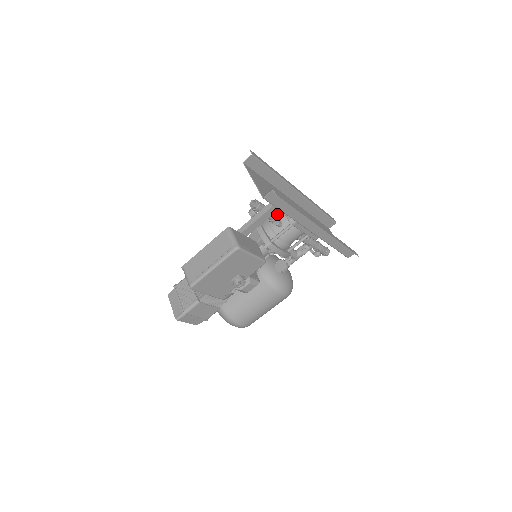
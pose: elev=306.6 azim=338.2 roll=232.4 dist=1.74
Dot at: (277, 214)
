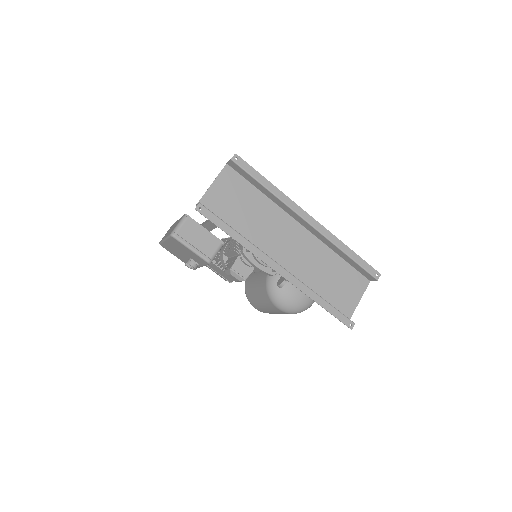
Dot at: occluded
